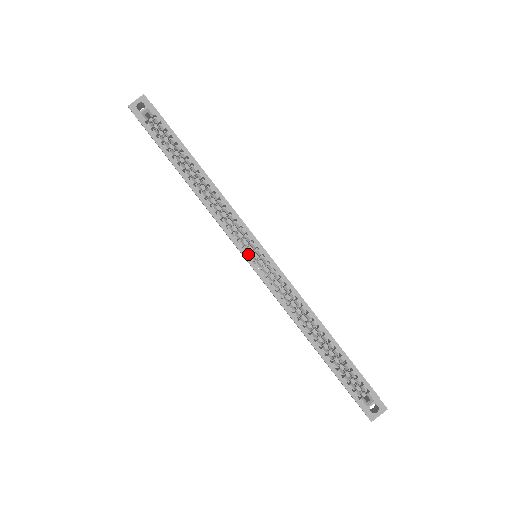
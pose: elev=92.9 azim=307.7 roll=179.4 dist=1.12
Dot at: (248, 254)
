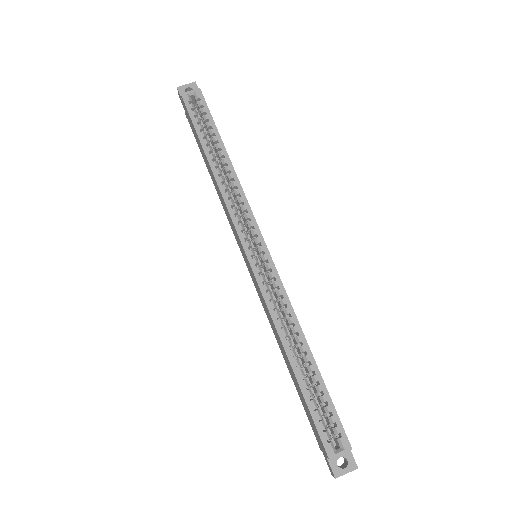
Dot at: occluded
